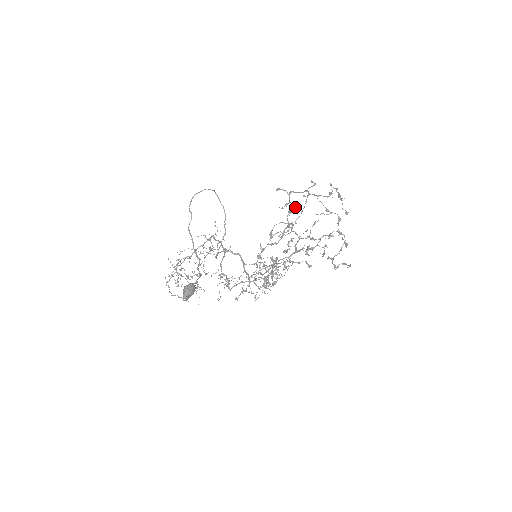
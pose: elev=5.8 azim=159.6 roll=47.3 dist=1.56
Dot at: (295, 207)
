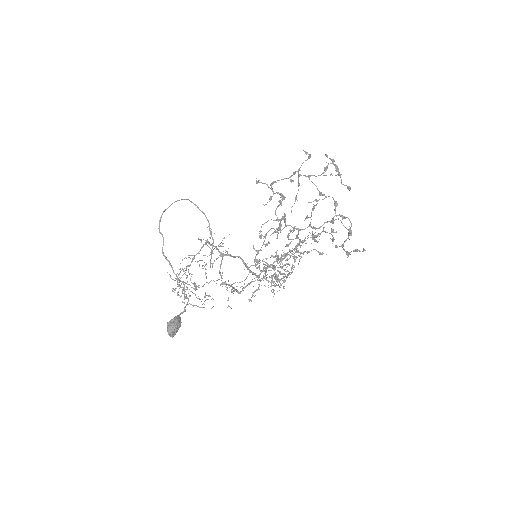
Dot at: (284, 196)
